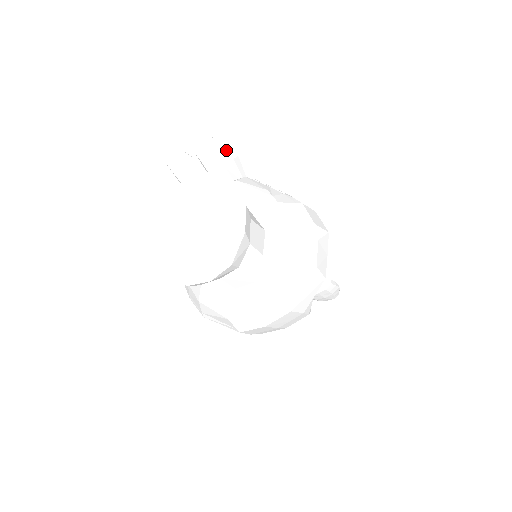
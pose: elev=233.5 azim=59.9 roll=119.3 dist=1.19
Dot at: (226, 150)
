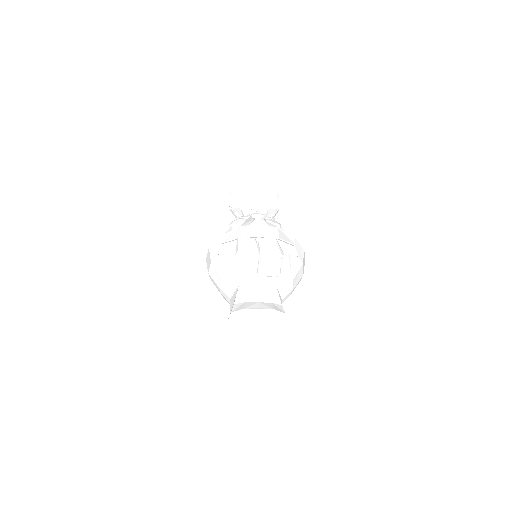
Dot at: (281, 264)
